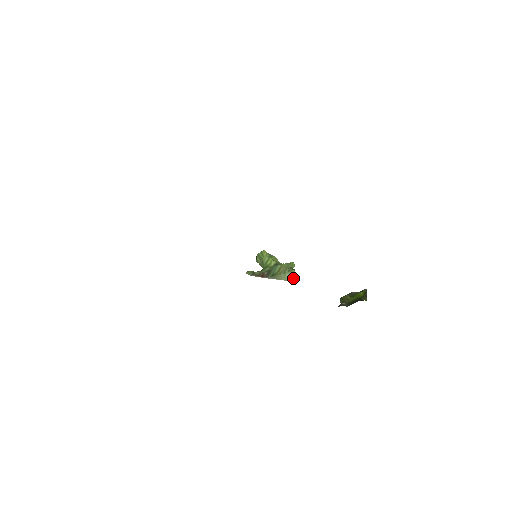
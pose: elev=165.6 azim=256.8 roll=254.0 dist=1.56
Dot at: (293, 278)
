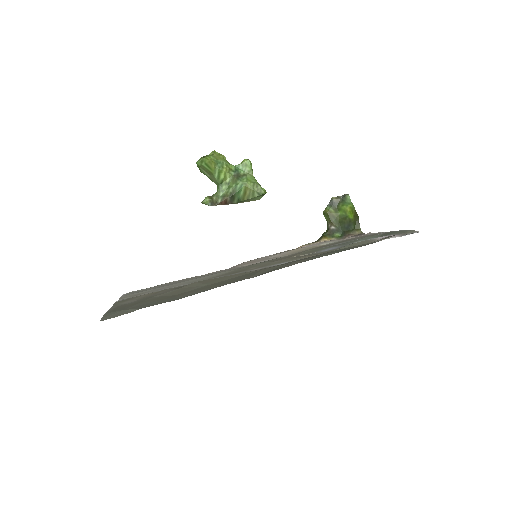
Dot at: (262, 195)
